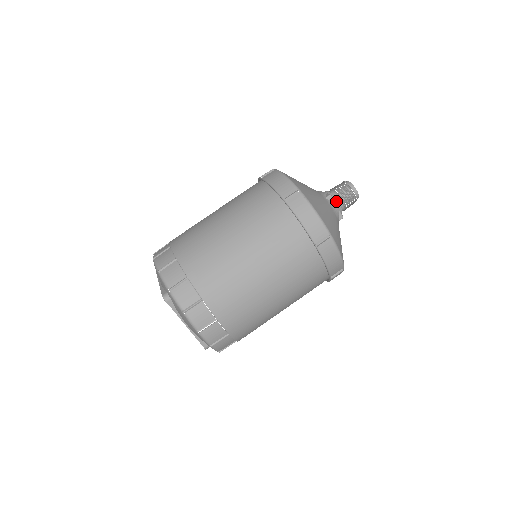
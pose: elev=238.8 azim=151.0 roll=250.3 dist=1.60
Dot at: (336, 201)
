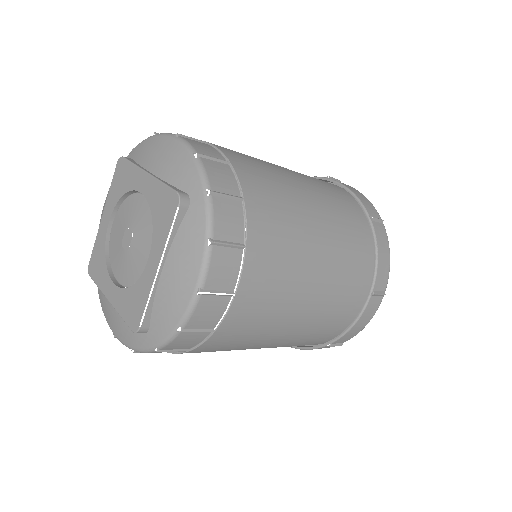
Dot at: occluded
